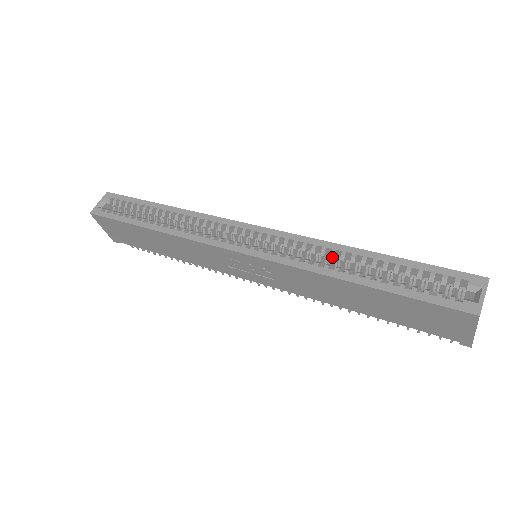
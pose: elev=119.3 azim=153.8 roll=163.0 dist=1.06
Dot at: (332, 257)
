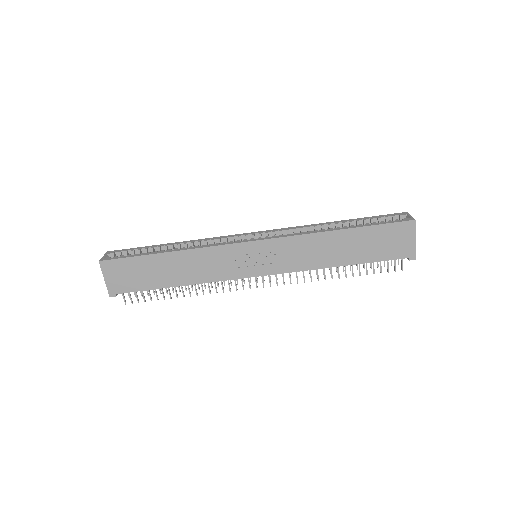
Dot at: (316, 229)
